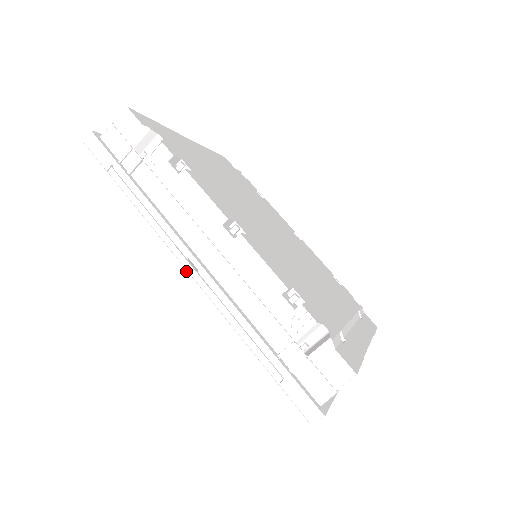
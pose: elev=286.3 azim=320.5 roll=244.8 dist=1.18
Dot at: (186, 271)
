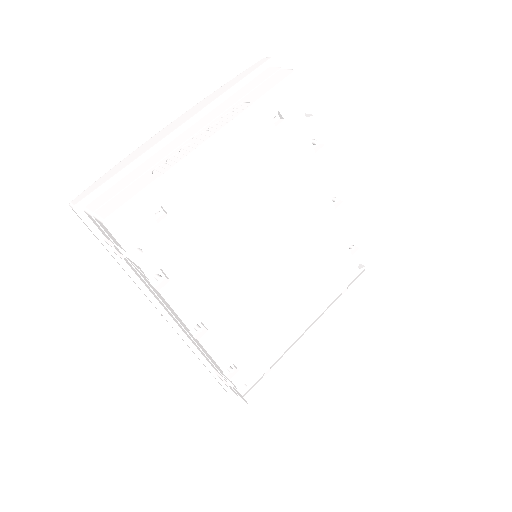
Dot at: occluded
